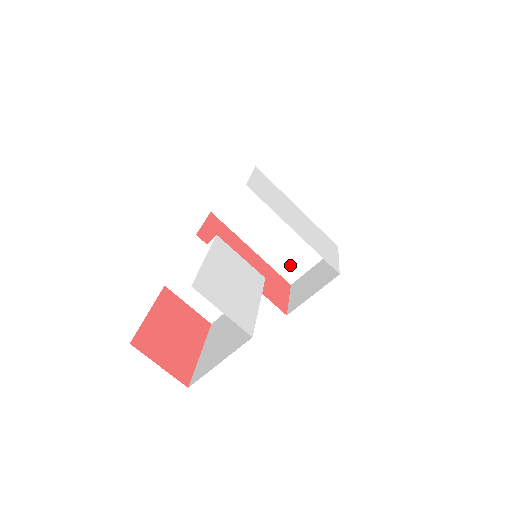
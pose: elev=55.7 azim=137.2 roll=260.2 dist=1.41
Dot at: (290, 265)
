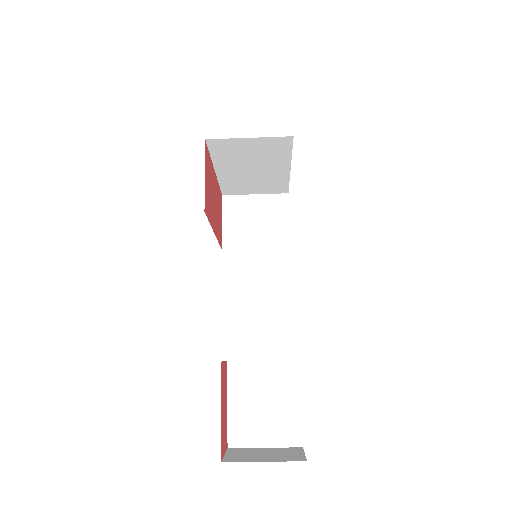
Dot at: (237, 188)
